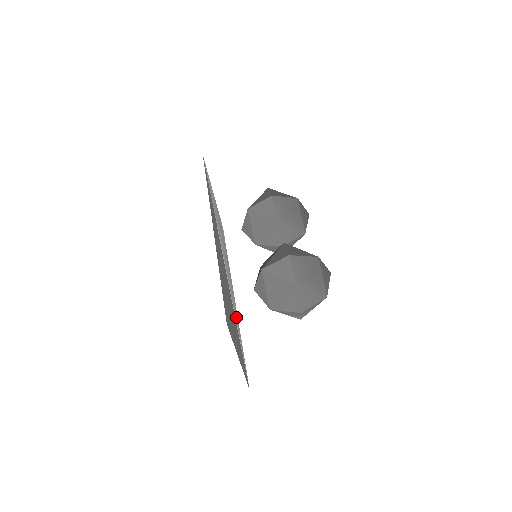
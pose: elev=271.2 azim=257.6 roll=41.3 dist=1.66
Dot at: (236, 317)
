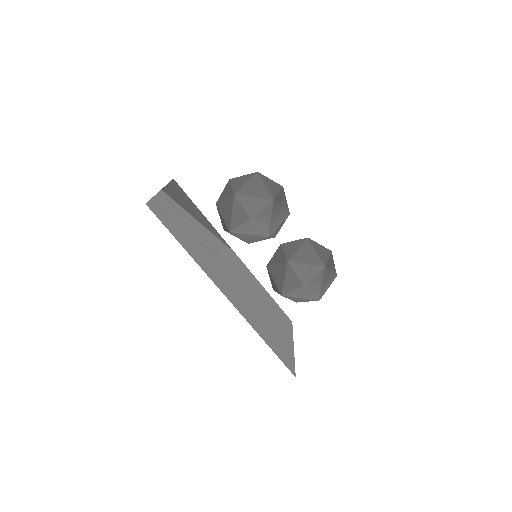
Dot at: (256, 285)
